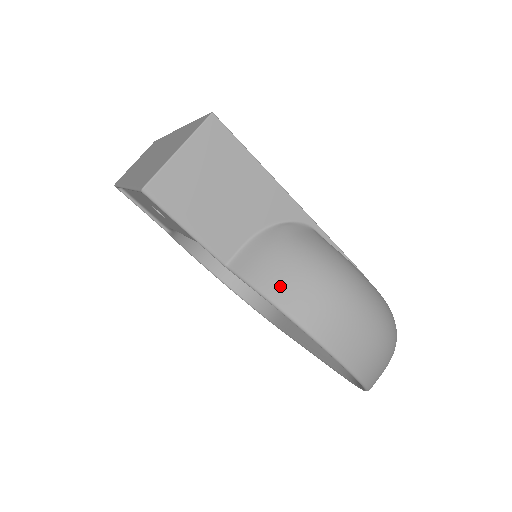
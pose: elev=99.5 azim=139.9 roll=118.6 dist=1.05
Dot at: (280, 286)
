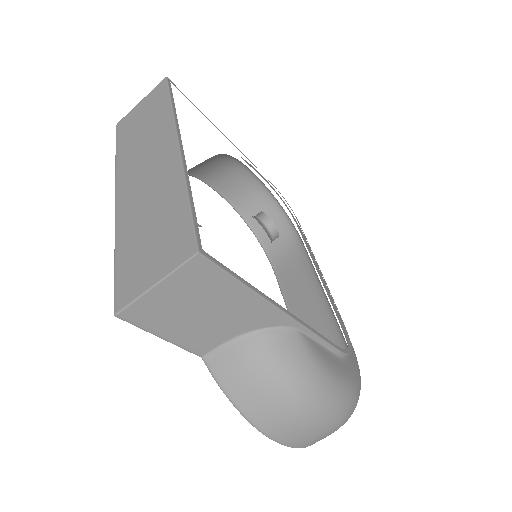
Dot at: (246, 398)
